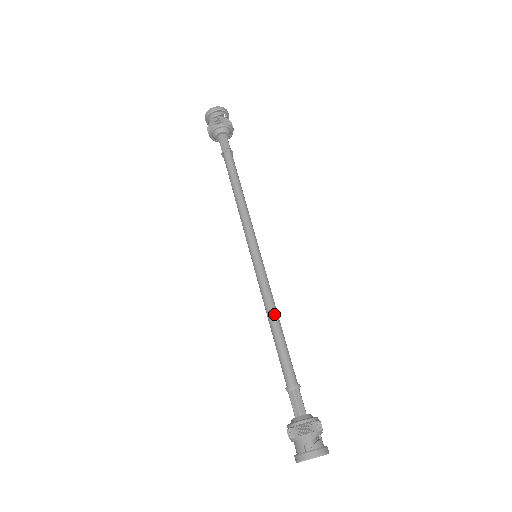
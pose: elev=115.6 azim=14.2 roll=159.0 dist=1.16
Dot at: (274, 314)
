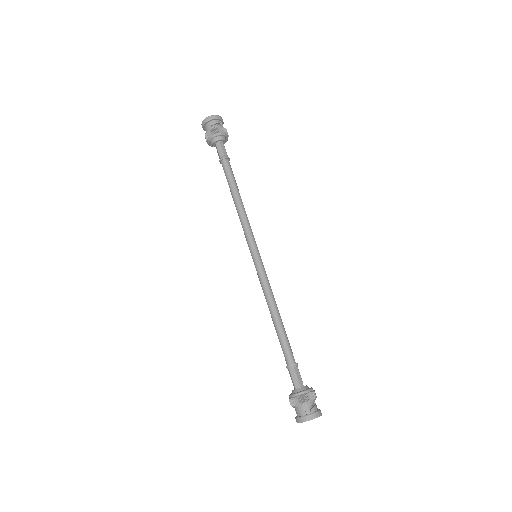
Dot at: (275, 306)
